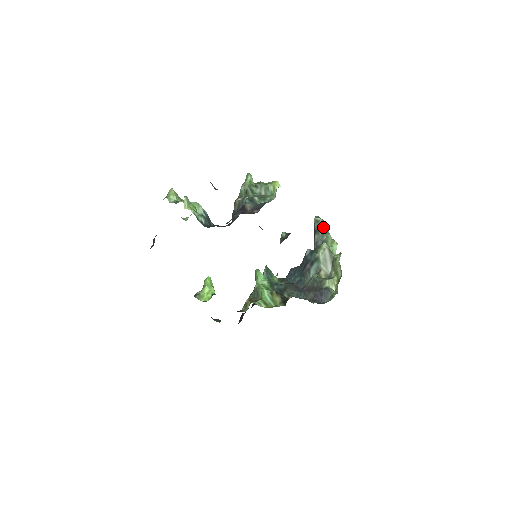
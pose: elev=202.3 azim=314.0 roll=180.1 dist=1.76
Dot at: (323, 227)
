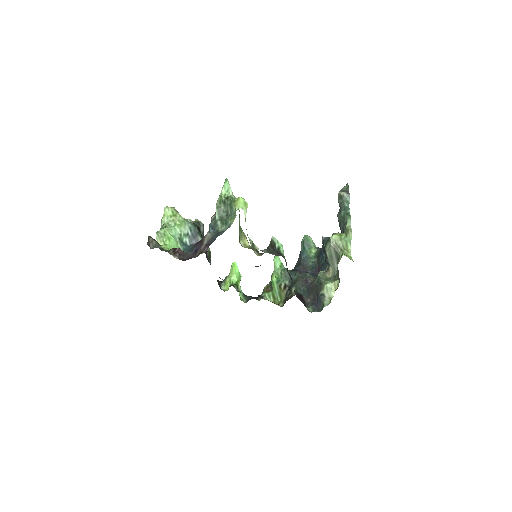
Dot at: (347, 204)
